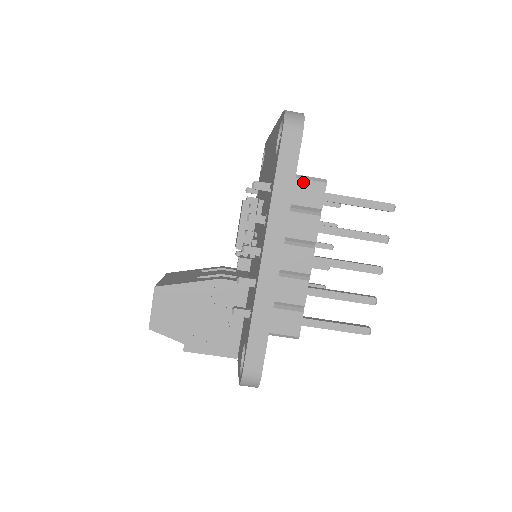
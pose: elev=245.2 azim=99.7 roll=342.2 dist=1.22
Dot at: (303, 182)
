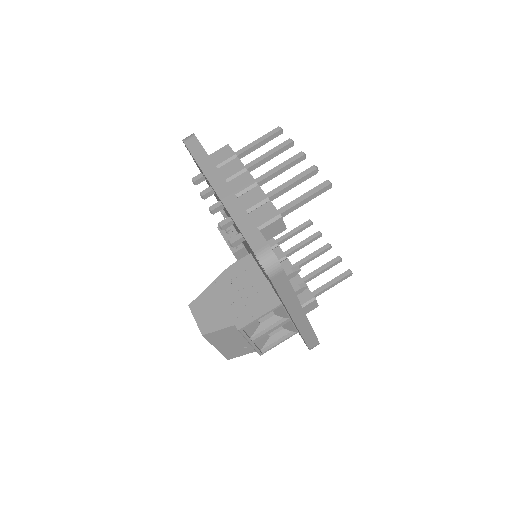
Dot at: (215, 154)
